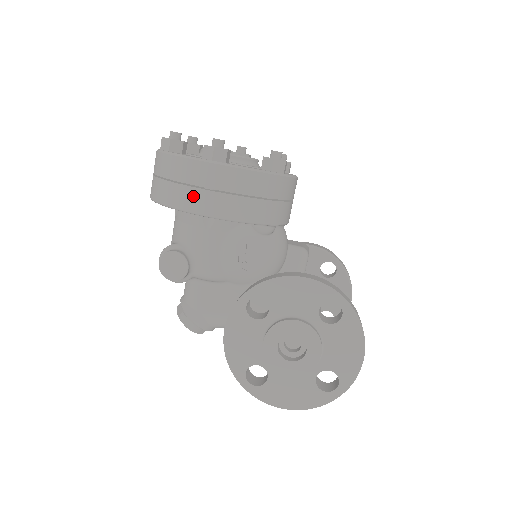
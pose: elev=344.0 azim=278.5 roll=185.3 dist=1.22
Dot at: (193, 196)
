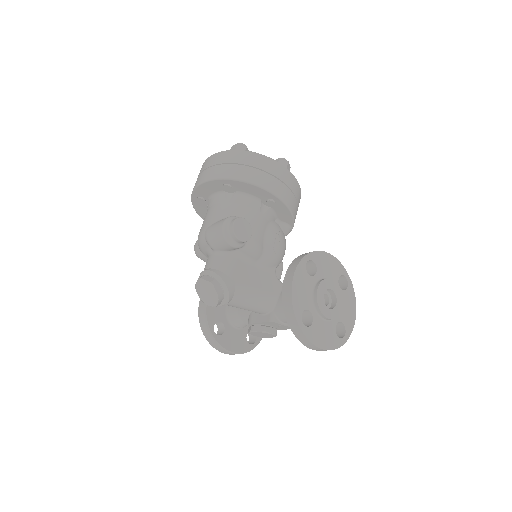
Dot at: (275, 183)
